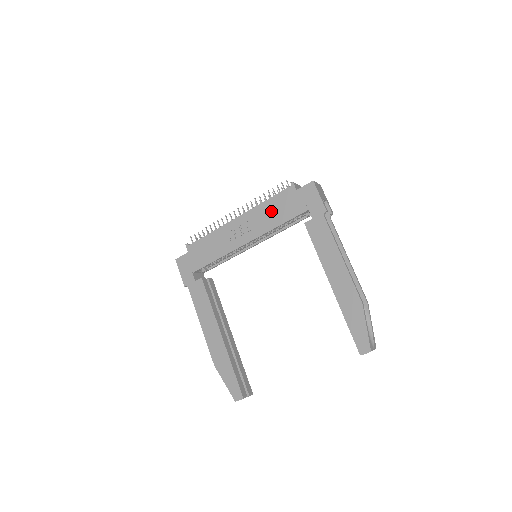
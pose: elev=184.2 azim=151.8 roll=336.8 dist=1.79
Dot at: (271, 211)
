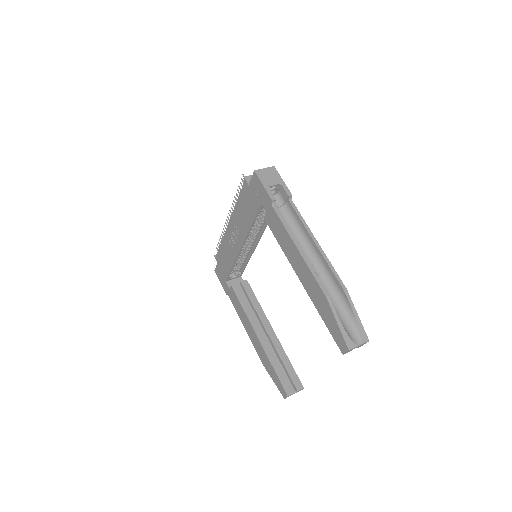
Dot at: (242, 212)
